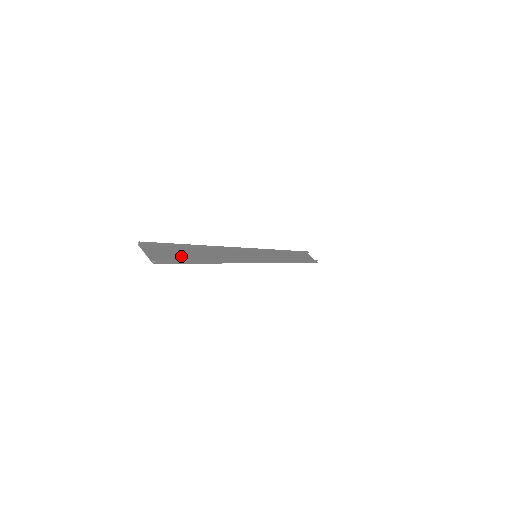
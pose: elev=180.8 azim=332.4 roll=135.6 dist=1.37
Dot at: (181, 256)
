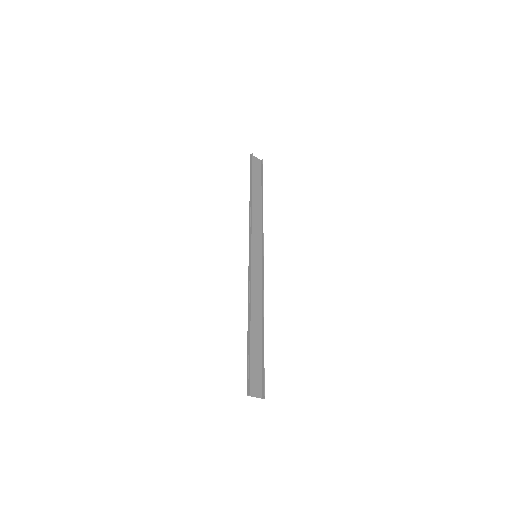
Dot at: (257, 359)
